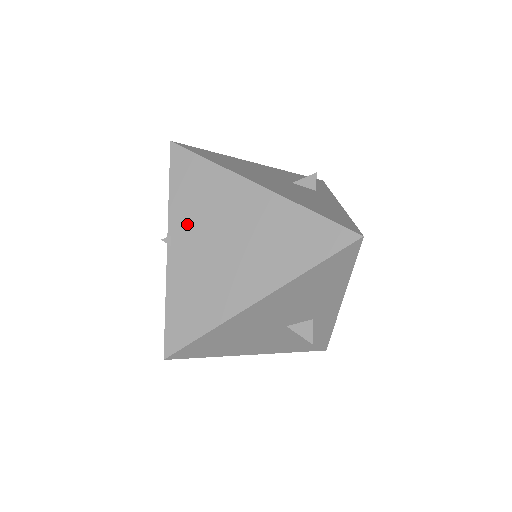
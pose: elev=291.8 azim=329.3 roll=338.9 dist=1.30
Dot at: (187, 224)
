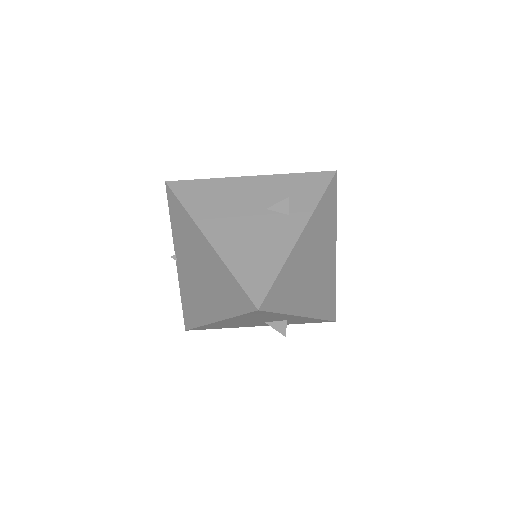
Dot at: (181, 250)
